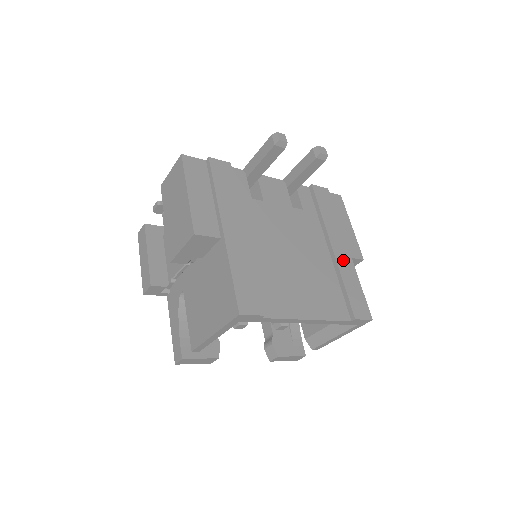
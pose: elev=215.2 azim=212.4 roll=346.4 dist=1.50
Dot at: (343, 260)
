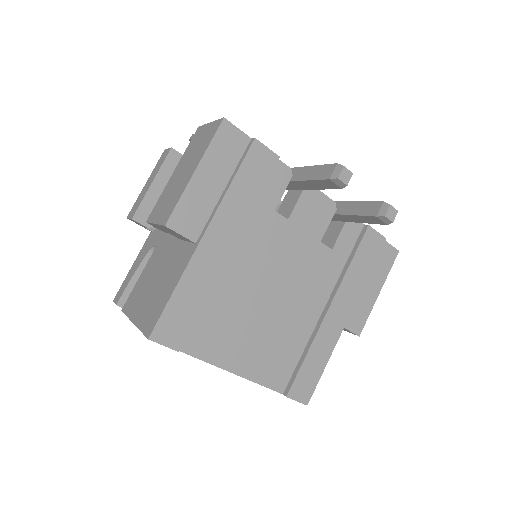
Dot at: (329, 329)
